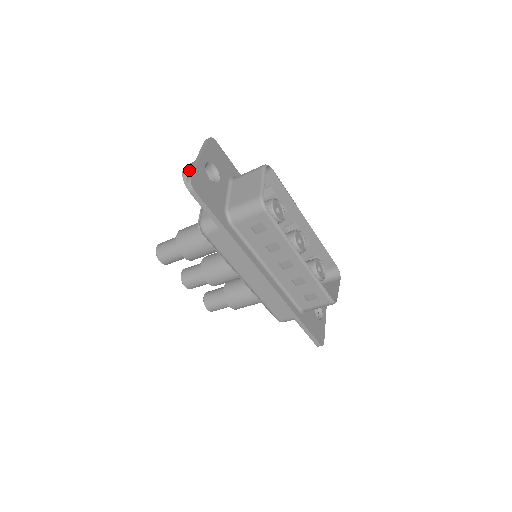
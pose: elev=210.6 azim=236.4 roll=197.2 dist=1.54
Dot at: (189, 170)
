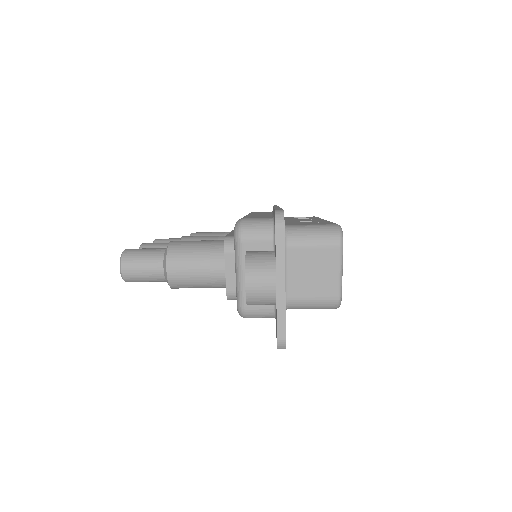
Dot at: (260, 294)
